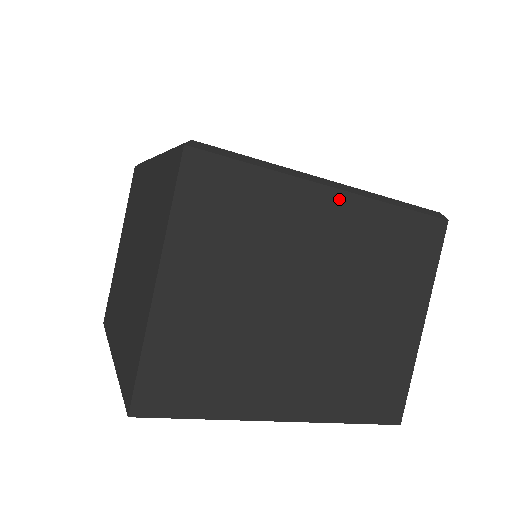
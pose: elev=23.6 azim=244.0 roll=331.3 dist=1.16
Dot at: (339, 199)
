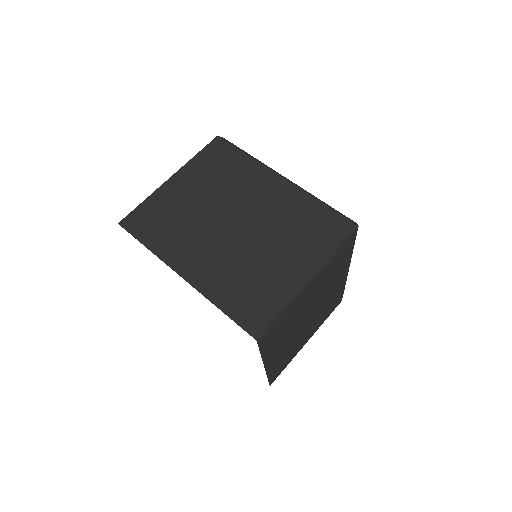
Dot at: (345, 275)
